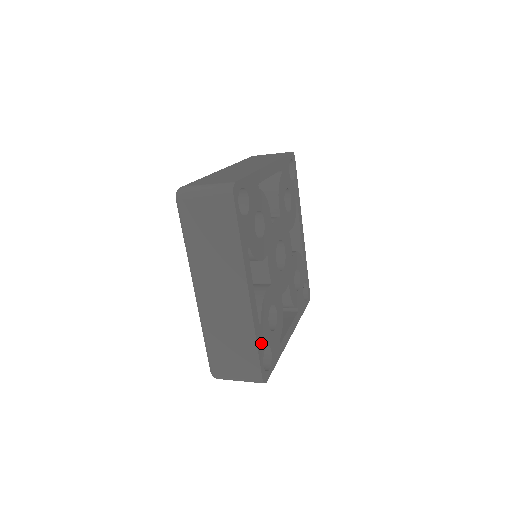
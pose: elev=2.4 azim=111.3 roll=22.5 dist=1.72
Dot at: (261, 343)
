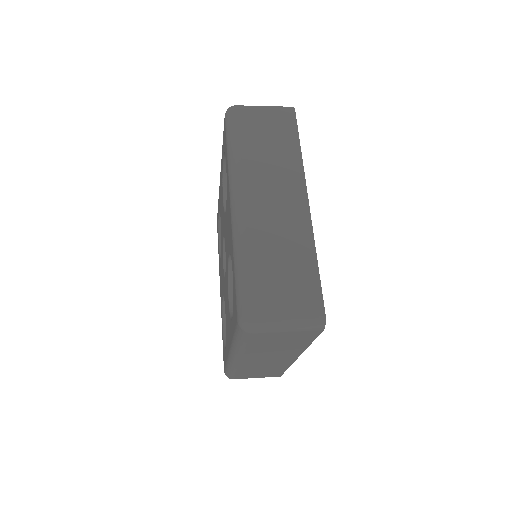
Dot at: occluded
